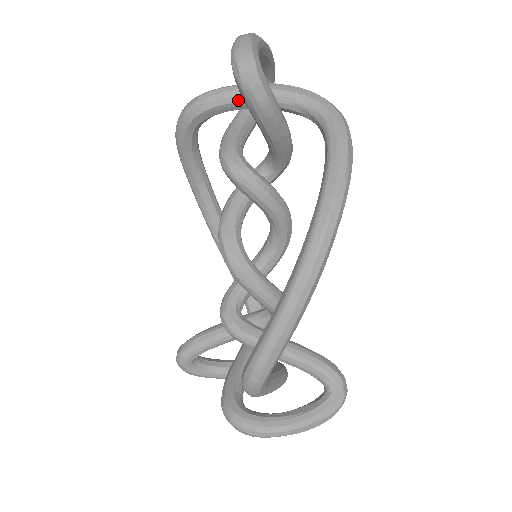
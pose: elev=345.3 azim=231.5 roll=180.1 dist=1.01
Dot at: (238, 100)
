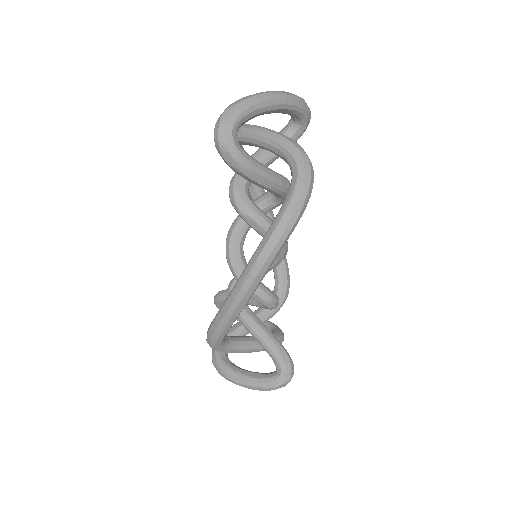
Dot at: (249, 141)
